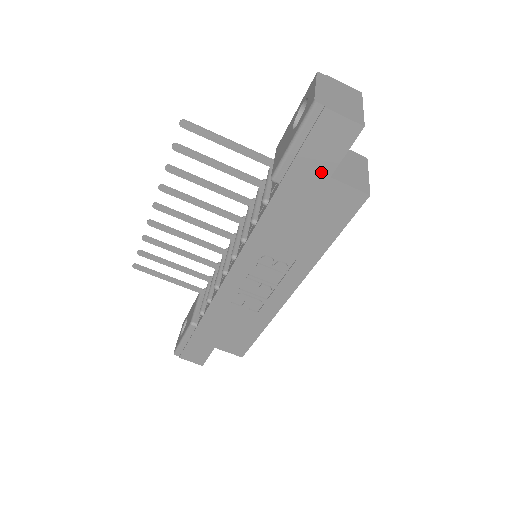
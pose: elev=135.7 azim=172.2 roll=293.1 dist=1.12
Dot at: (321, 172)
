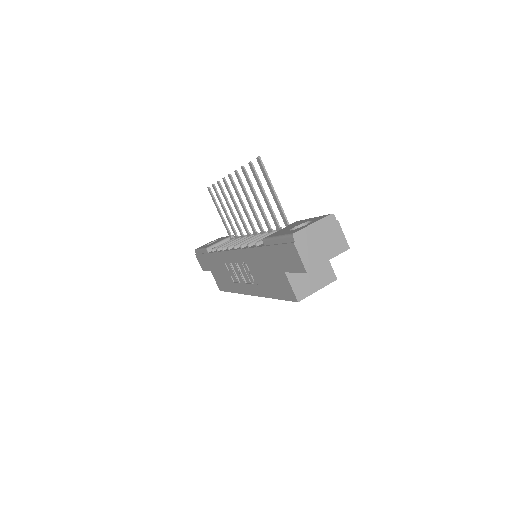
Dot at: (282, 265)
